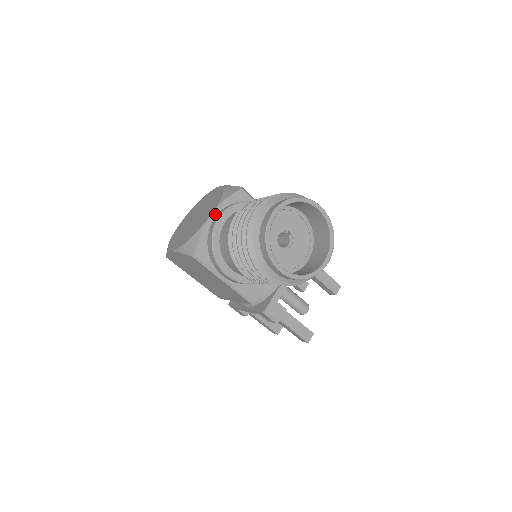
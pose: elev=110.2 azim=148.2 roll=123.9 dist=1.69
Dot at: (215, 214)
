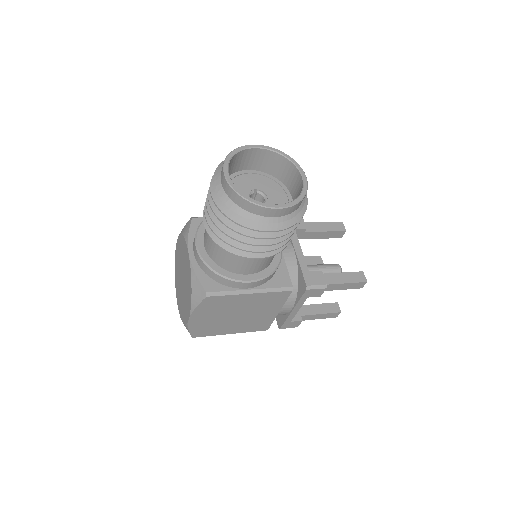
Dot at: (191, 251)
